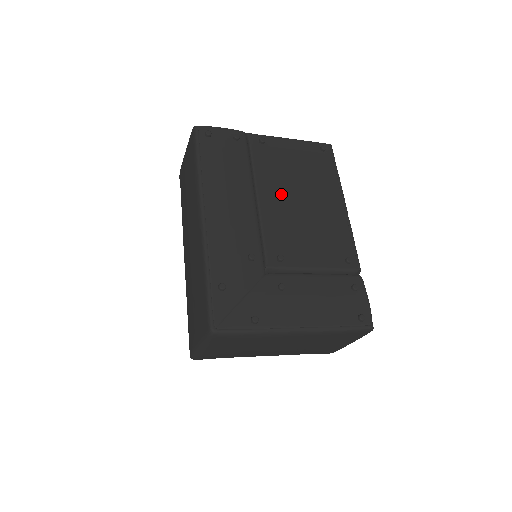
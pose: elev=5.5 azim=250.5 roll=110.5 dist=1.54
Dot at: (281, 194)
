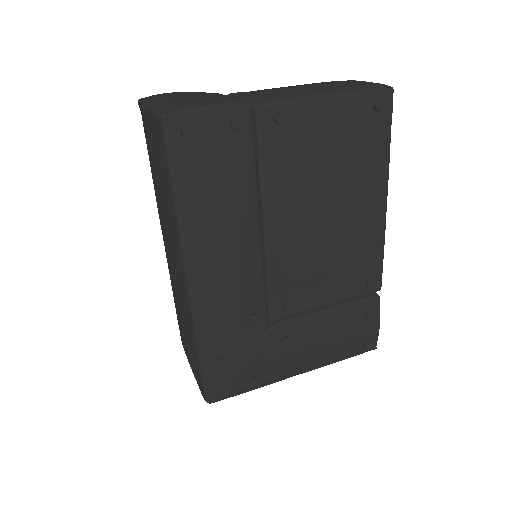
Dot at: (299, 213)
